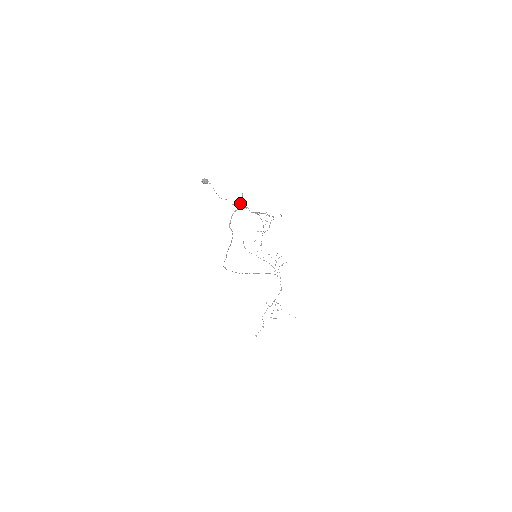
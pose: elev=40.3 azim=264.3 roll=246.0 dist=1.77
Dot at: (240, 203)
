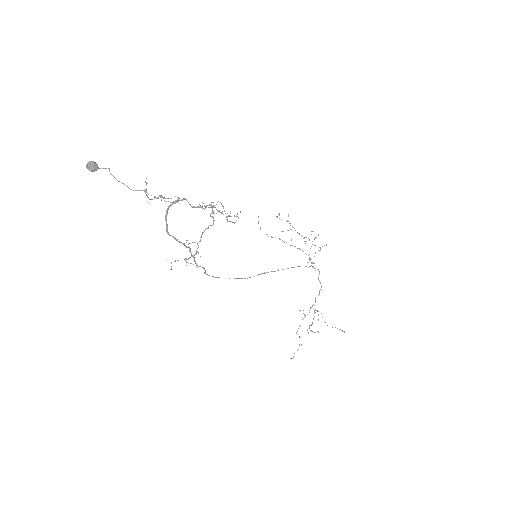
Dot at: (160, 196)
